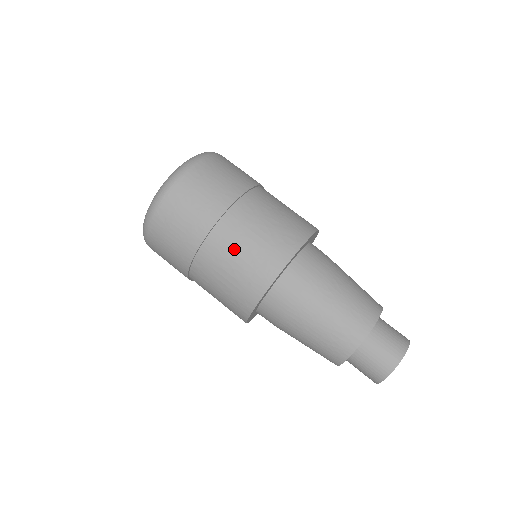
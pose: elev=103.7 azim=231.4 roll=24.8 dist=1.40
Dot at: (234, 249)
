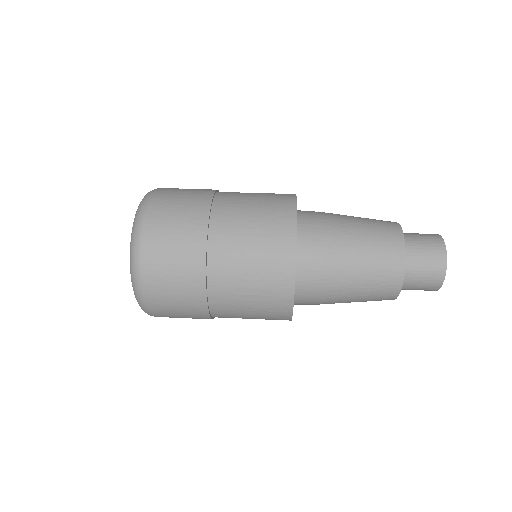
Dot at: (239, 263)
